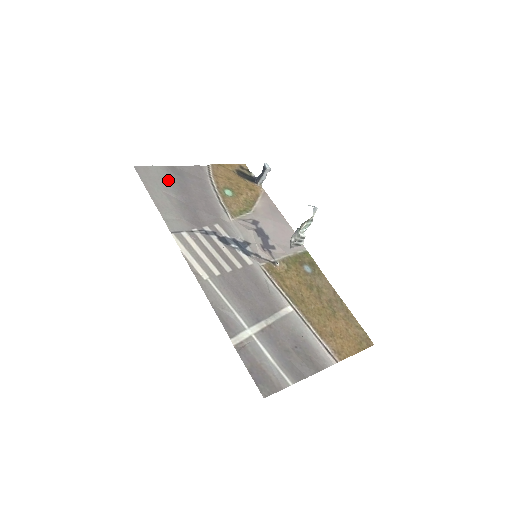
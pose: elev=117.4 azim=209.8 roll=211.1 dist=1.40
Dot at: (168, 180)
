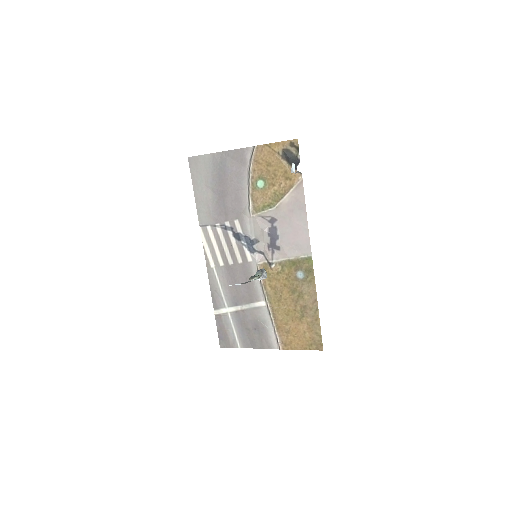
Dot at: (211, 171)
